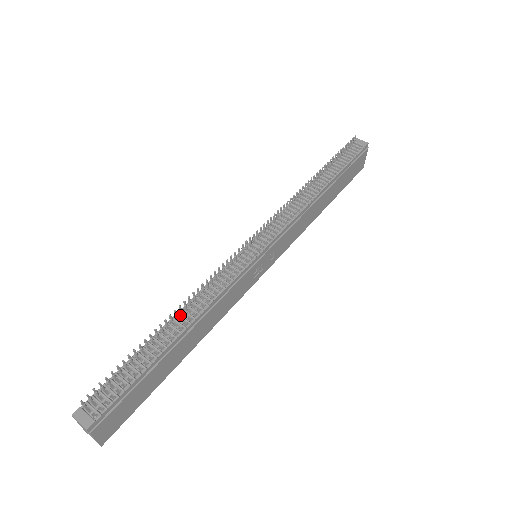
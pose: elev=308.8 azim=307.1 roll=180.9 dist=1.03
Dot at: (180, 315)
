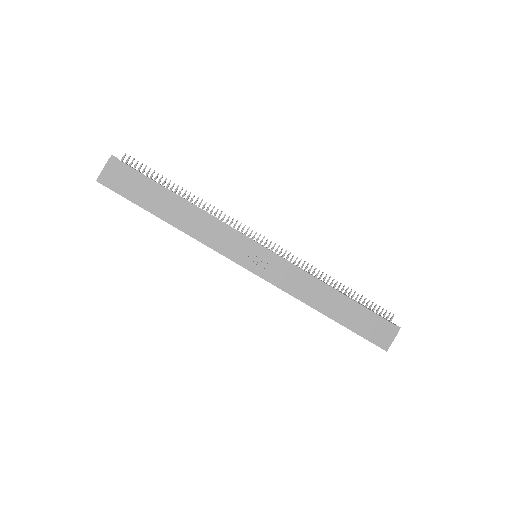
Dot at: occluded
